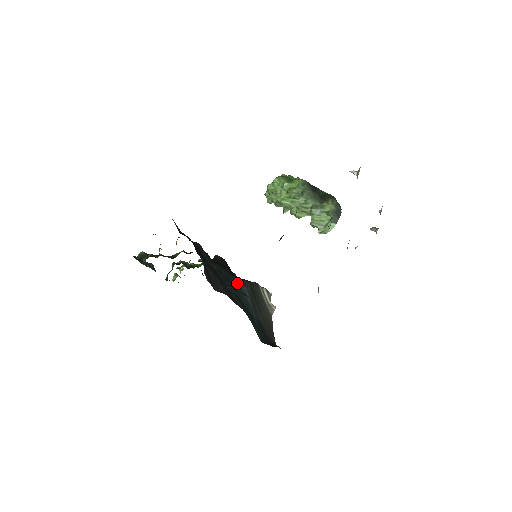
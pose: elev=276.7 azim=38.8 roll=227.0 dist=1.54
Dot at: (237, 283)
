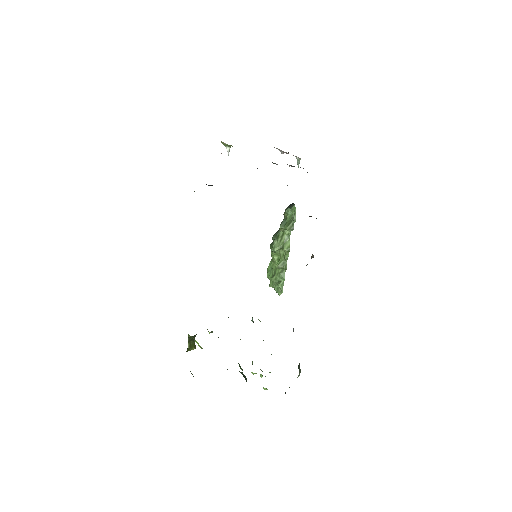
Dot at: occluded
